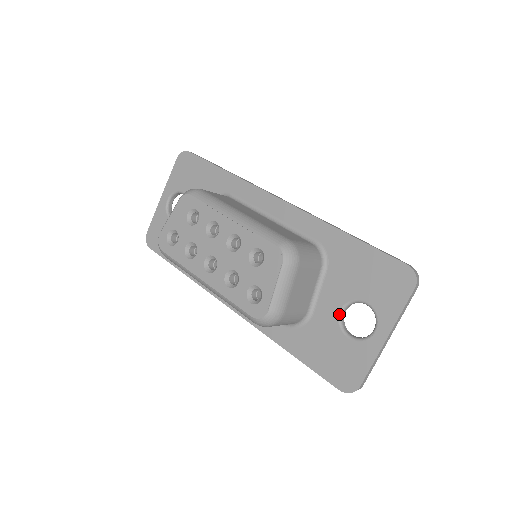
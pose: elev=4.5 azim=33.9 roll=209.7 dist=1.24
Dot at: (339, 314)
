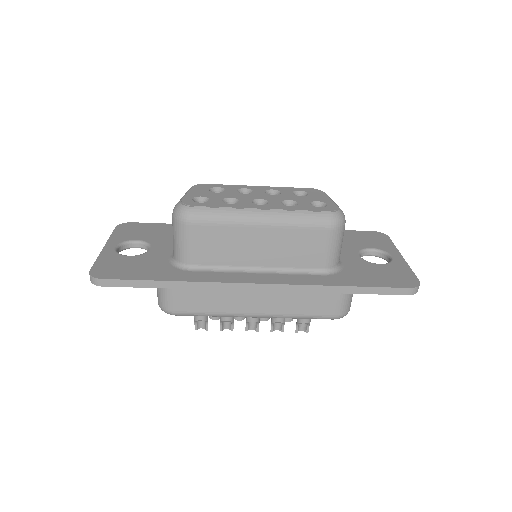
Dot at: (360, 257)
